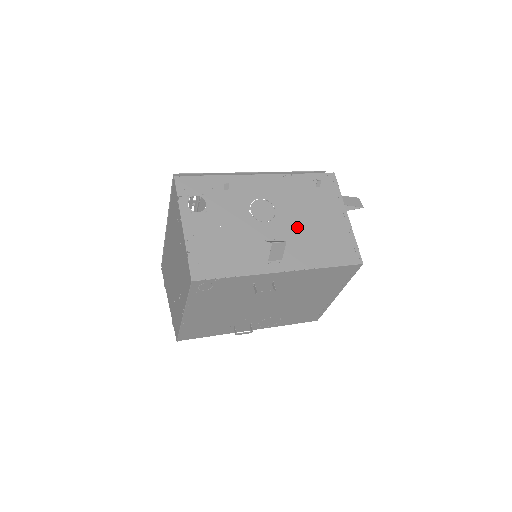
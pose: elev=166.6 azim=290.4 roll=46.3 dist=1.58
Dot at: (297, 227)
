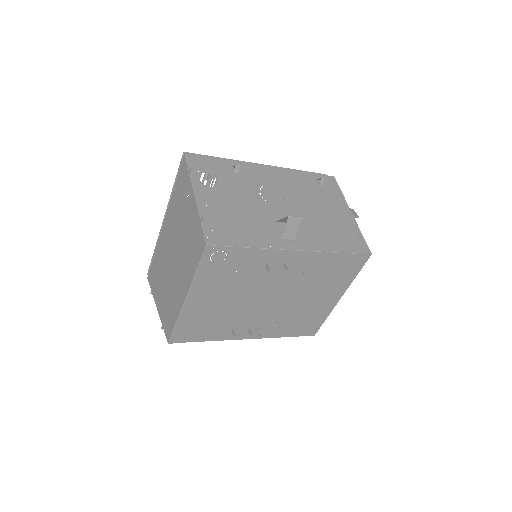
Dot at: (306, 214)
